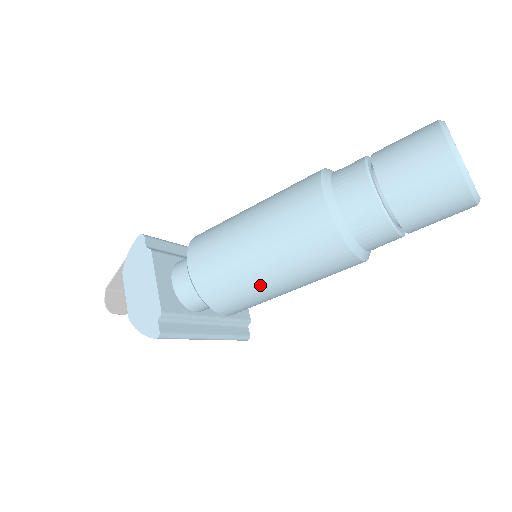
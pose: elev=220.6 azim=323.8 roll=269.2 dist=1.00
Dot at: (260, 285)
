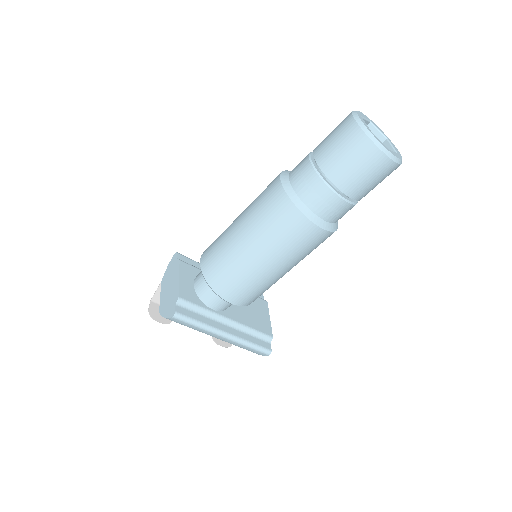
Dot at: (246, 262)
